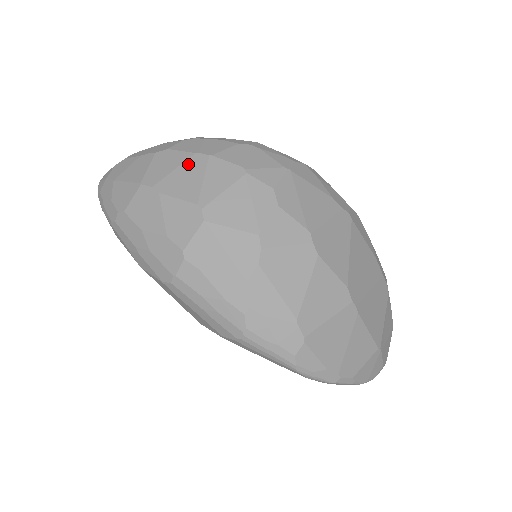
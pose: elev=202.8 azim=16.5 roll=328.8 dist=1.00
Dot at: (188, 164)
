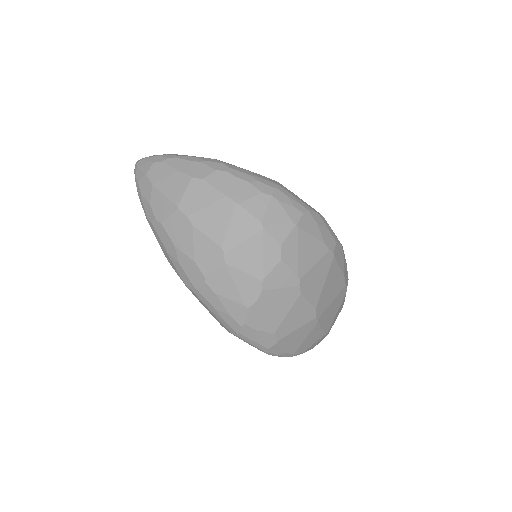
Dot at: (219, 205)
